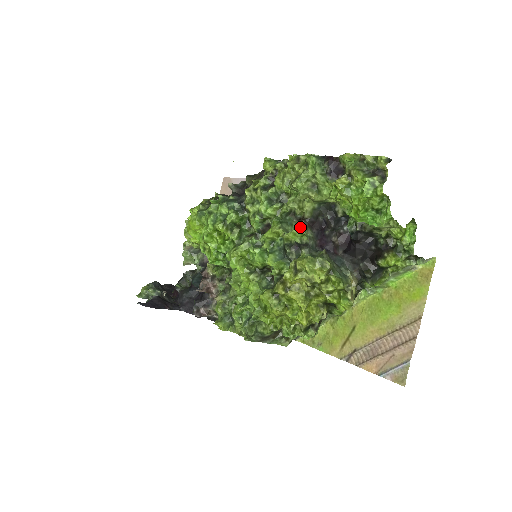
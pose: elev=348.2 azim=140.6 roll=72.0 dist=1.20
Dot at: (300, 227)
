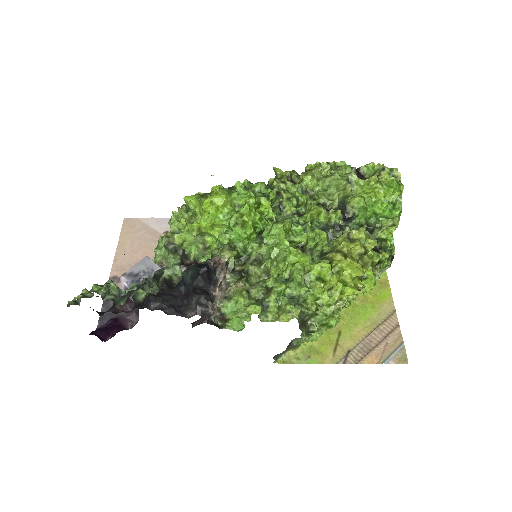
Dot at: (338, 211)
